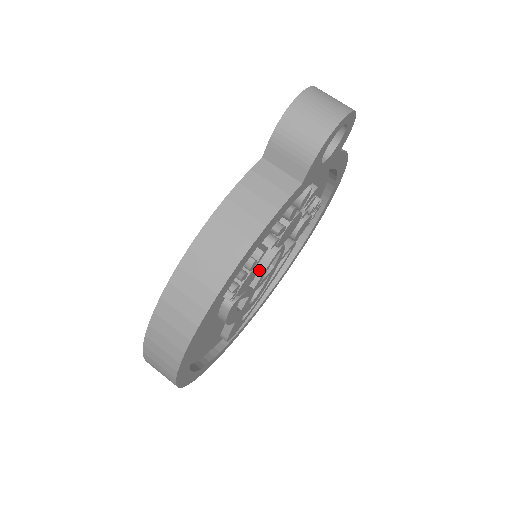
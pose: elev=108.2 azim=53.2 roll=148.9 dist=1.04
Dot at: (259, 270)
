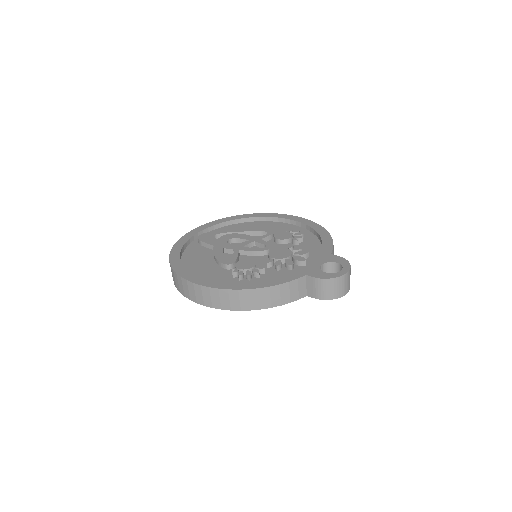
Dot at: occluded
